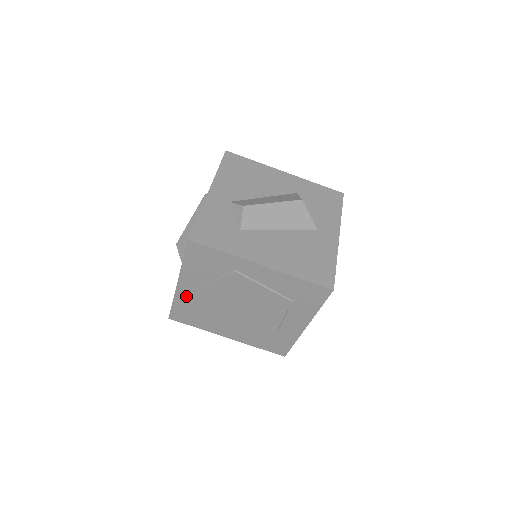
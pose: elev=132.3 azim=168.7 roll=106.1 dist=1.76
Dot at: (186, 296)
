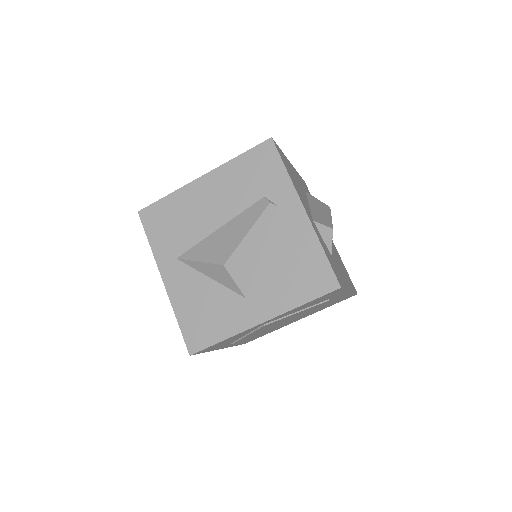
Dot at: (249, 330)
